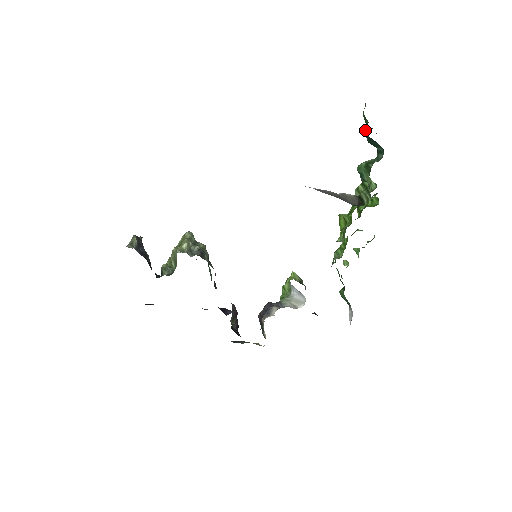
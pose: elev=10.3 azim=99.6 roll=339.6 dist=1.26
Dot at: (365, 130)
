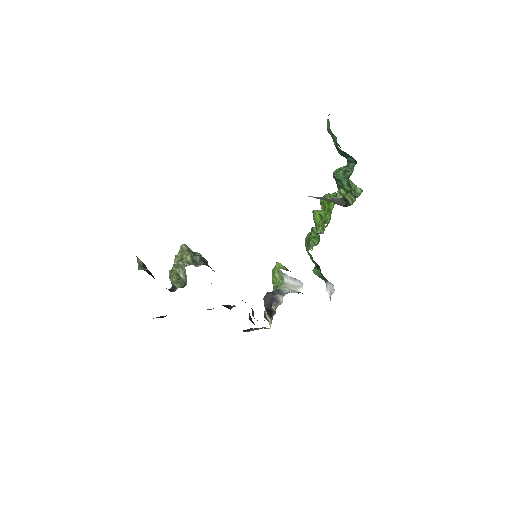
Dot at: (335, 144)
